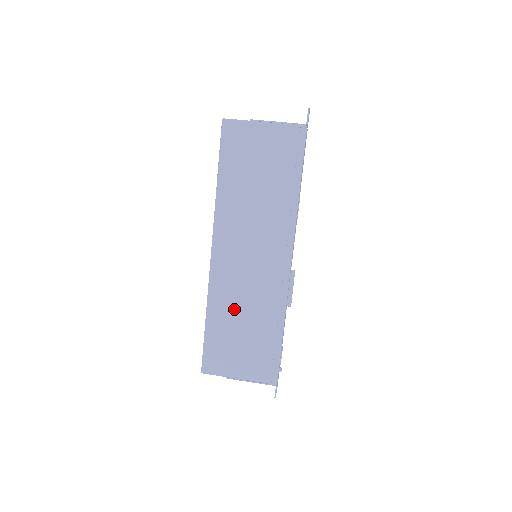
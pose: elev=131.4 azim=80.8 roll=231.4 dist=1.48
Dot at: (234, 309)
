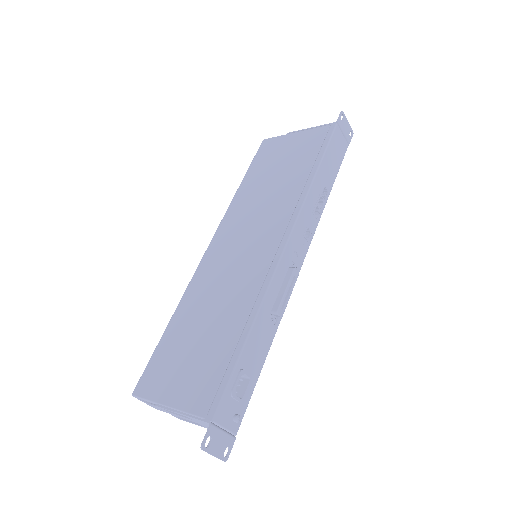
Dot at: (204, 306)
